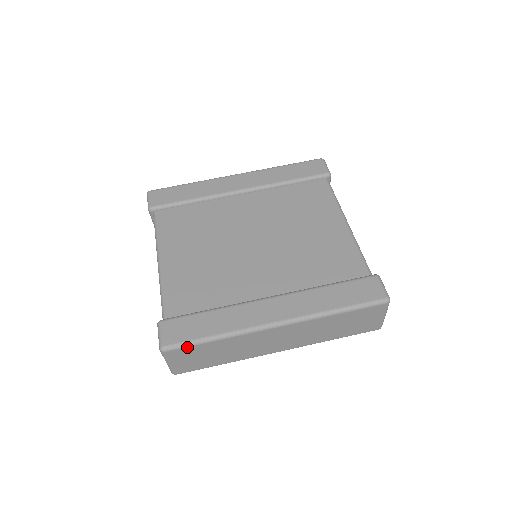
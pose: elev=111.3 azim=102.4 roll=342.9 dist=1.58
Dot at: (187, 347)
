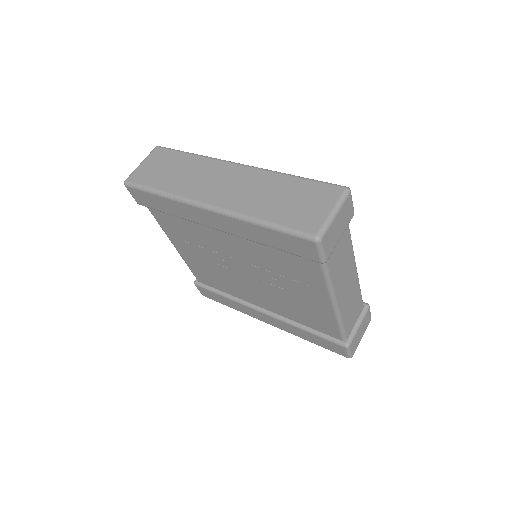
Dot at: (171, 150)
